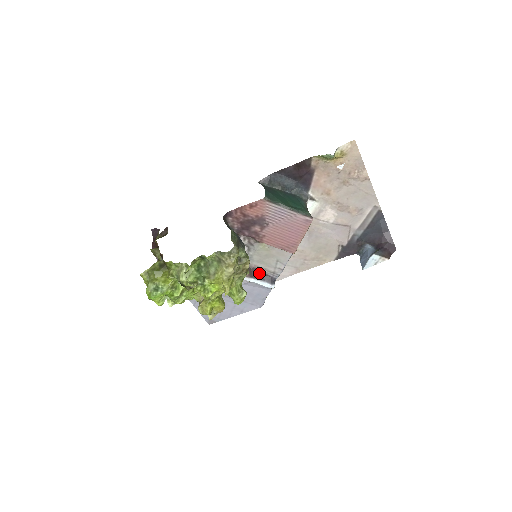
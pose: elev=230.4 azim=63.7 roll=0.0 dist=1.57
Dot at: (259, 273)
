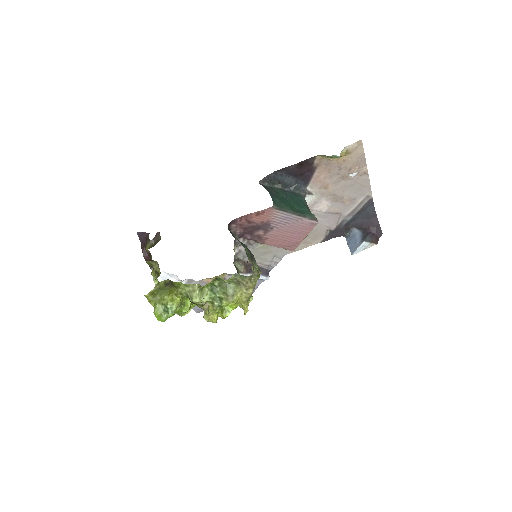
Dot at: occluded
